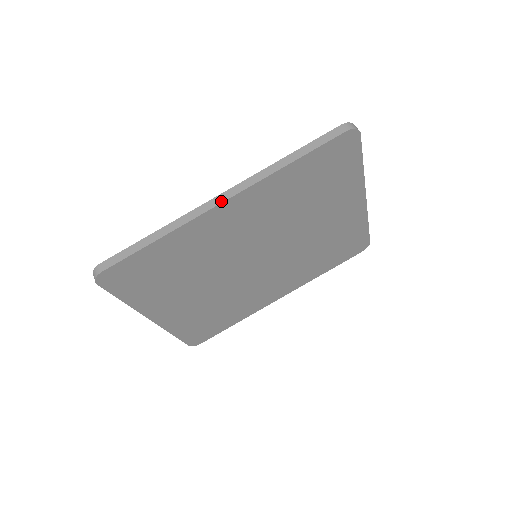
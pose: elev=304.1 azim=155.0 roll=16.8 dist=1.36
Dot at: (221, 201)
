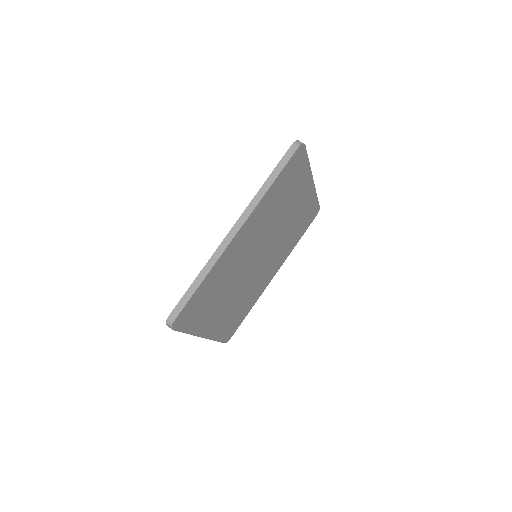
Dot at: (236, 232)
